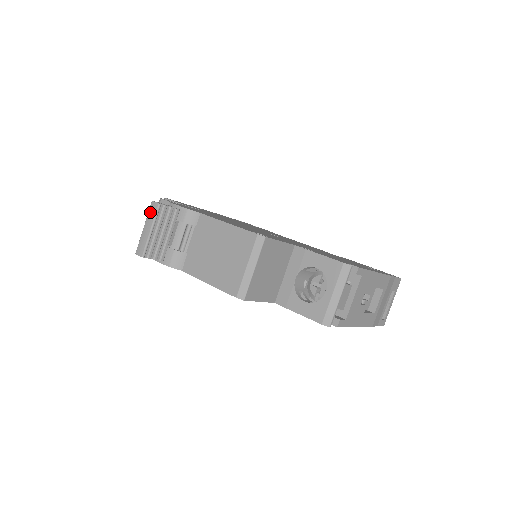
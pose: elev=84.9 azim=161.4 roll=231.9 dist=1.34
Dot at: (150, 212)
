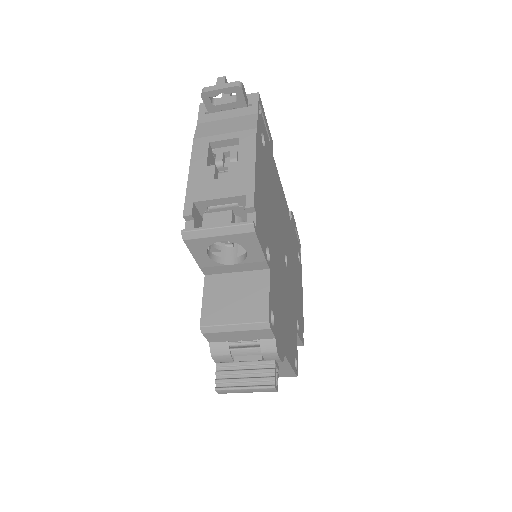
Dot at: (264, 390)
